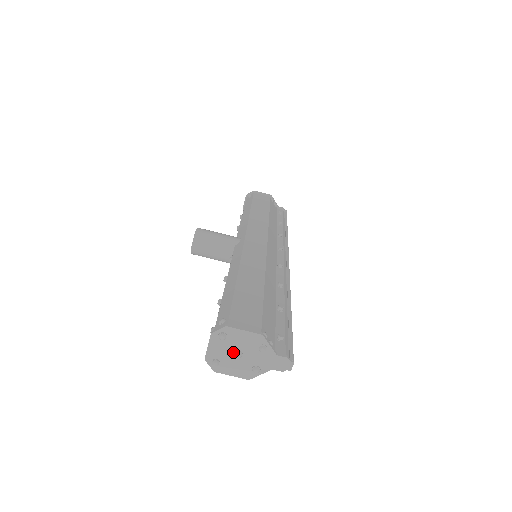
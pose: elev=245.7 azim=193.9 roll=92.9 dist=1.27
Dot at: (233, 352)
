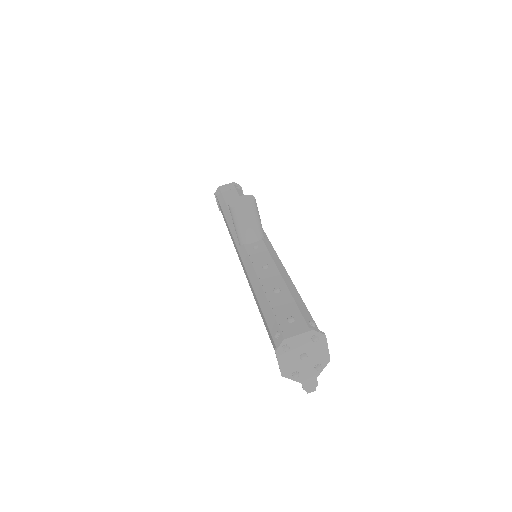
Dot at: (303, 352)
